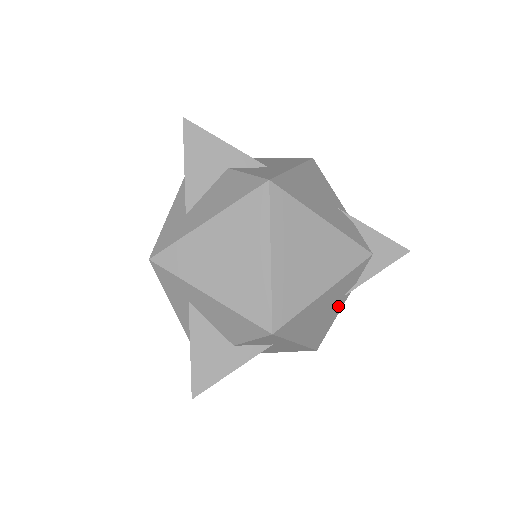
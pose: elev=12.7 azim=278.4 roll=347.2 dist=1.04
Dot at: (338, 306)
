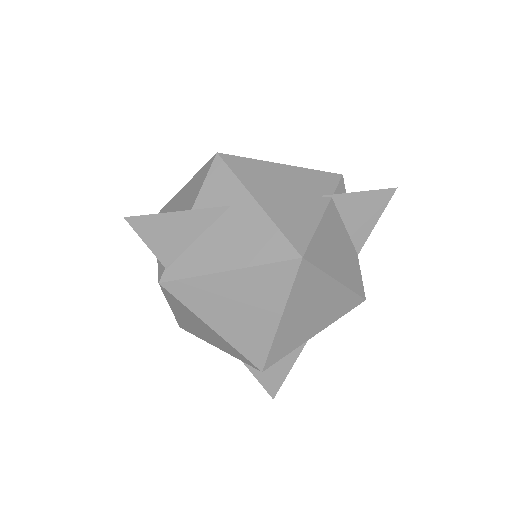
Dot at: (315, 205)
